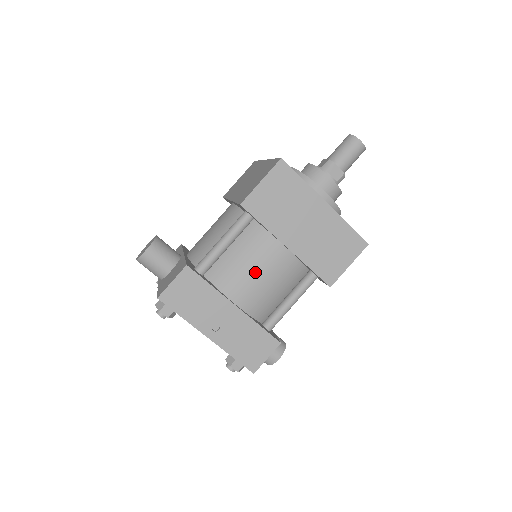
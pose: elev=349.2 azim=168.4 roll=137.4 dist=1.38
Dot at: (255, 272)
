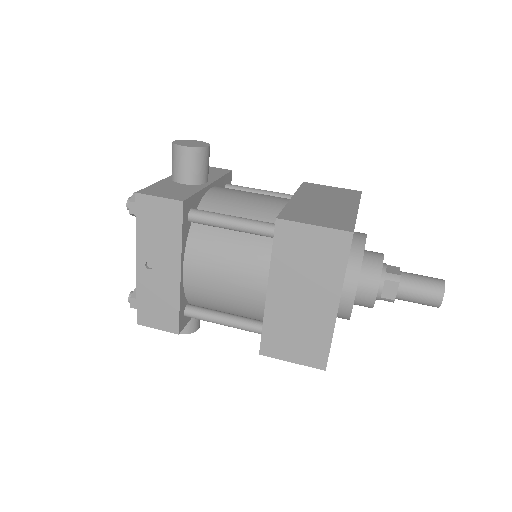
Dot at: (224, 272)
